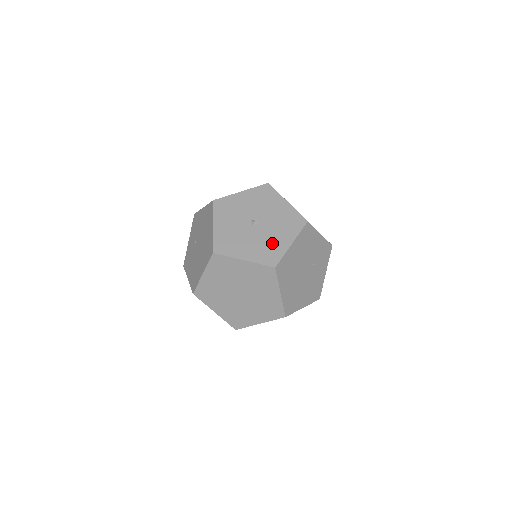
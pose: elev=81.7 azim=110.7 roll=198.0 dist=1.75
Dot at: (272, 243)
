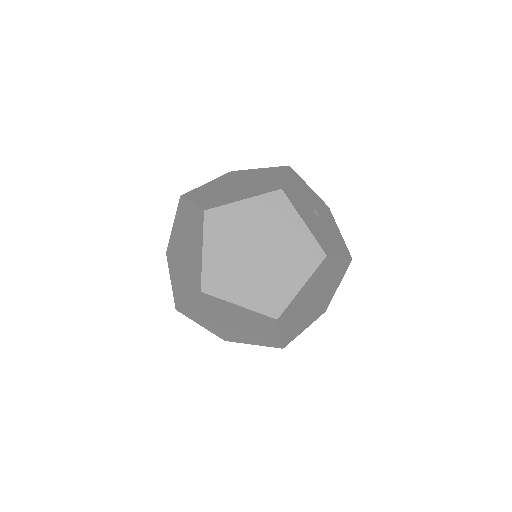
Dot at: (327, 239)
